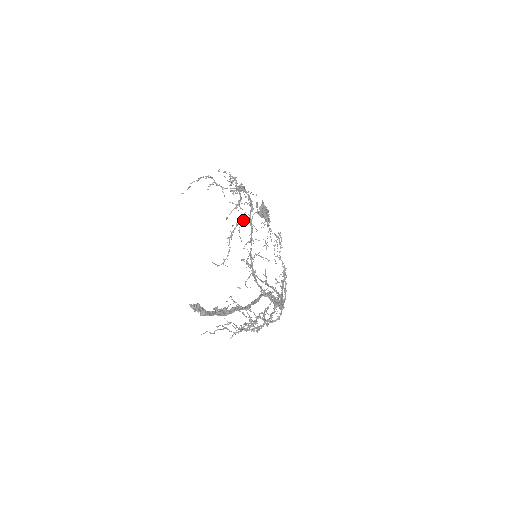
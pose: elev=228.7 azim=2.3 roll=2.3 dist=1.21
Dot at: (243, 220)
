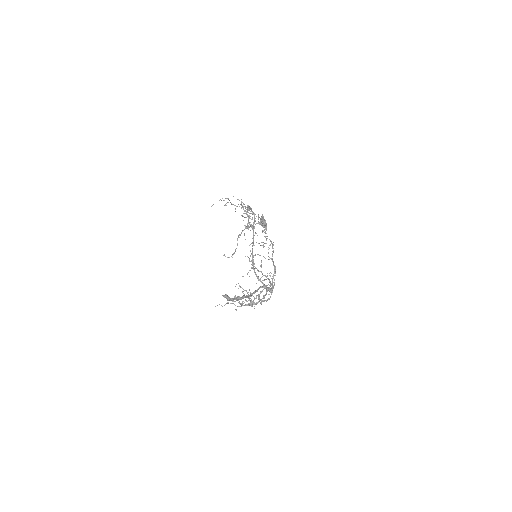
Dot at: (248, 227)
